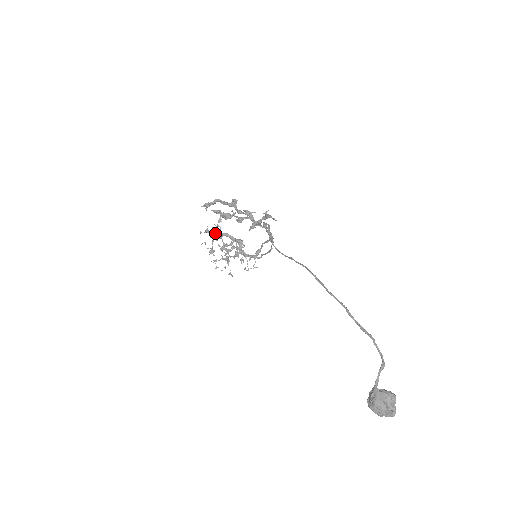
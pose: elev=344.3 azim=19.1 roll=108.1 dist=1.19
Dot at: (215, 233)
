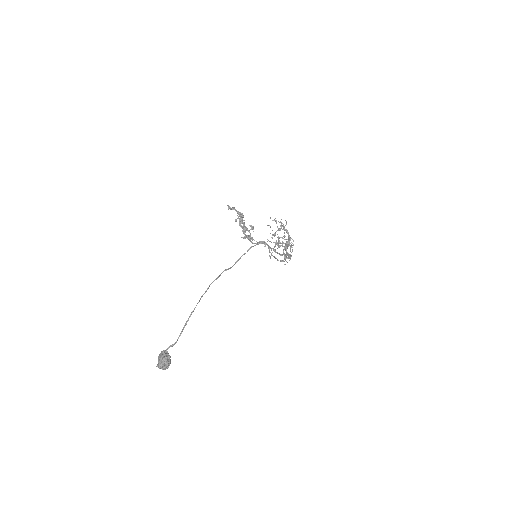
Dot at: occluded
